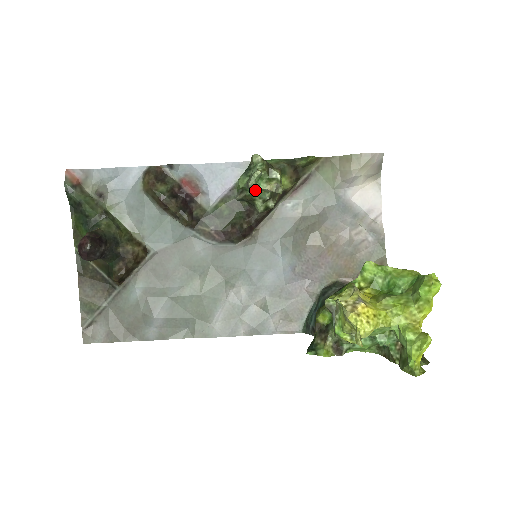
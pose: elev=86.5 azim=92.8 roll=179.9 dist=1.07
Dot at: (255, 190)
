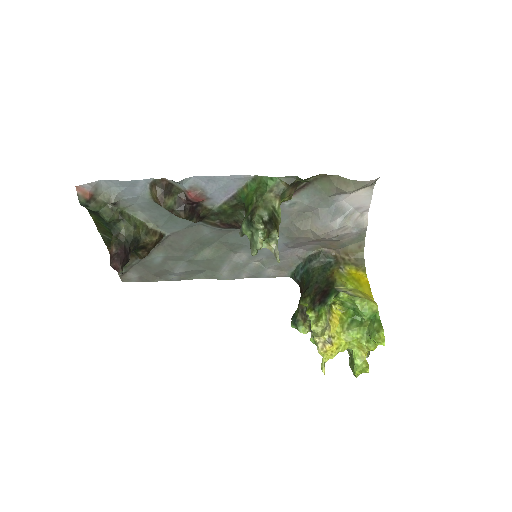
Dot at: occluded
